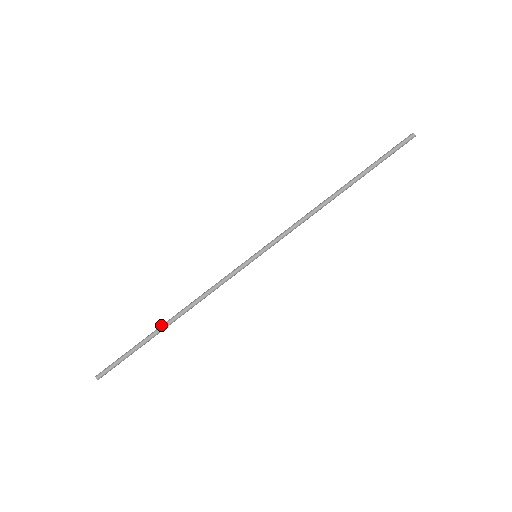
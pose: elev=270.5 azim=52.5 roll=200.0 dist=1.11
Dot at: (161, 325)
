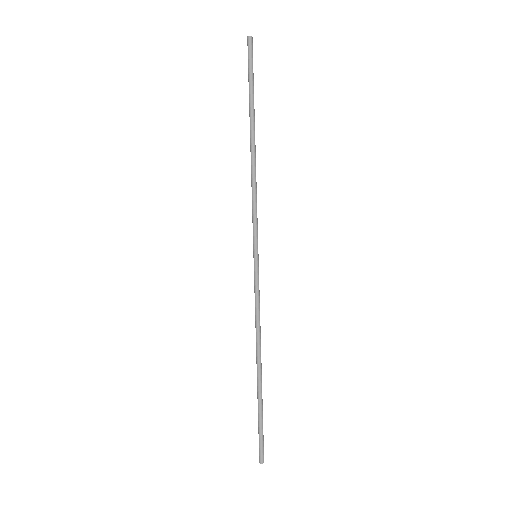
Dot at: (257, 378)
